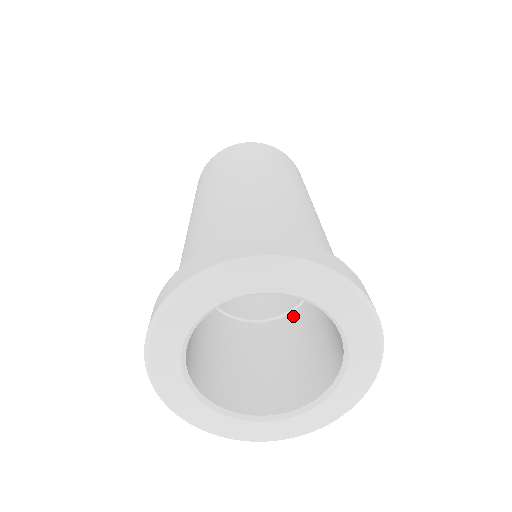
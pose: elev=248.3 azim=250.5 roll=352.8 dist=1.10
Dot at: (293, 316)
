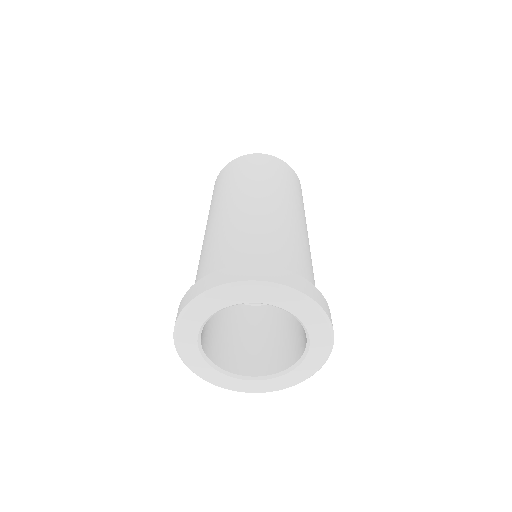
Dot at: (268, 308)
